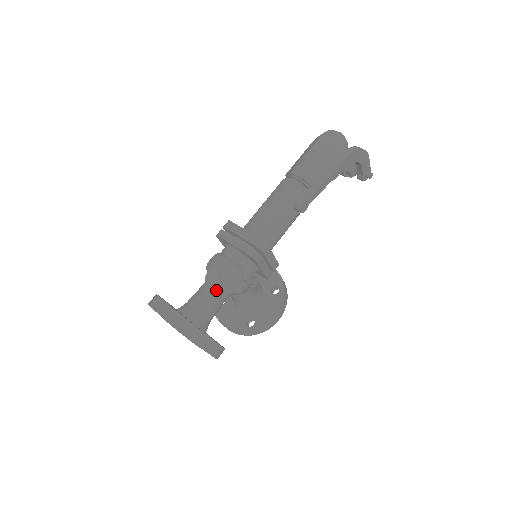
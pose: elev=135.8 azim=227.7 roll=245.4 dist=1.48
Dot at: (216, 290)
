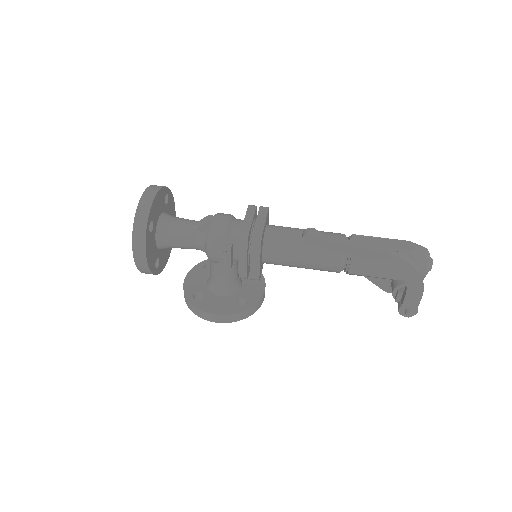
Dot at: (198, 230)
